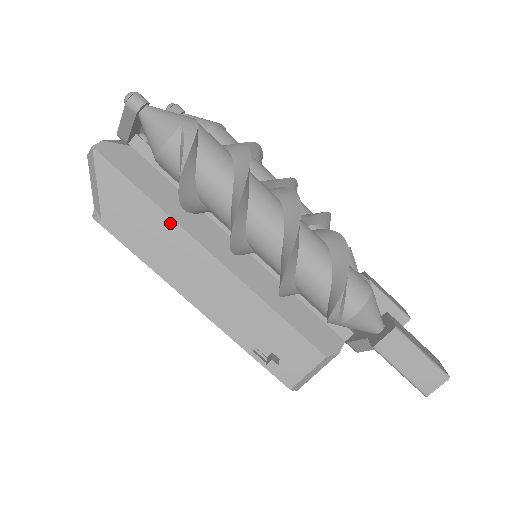
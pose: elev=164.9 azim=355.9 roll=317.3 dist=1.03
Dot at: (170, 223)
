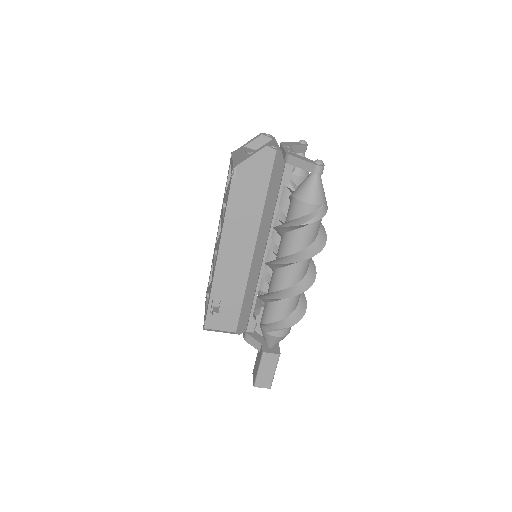
Dot at: (258, 217)
